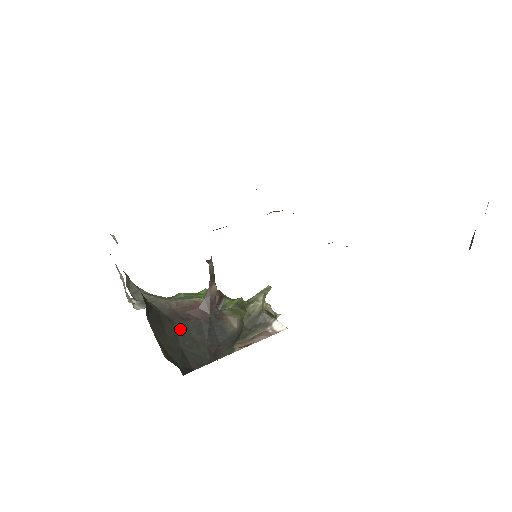
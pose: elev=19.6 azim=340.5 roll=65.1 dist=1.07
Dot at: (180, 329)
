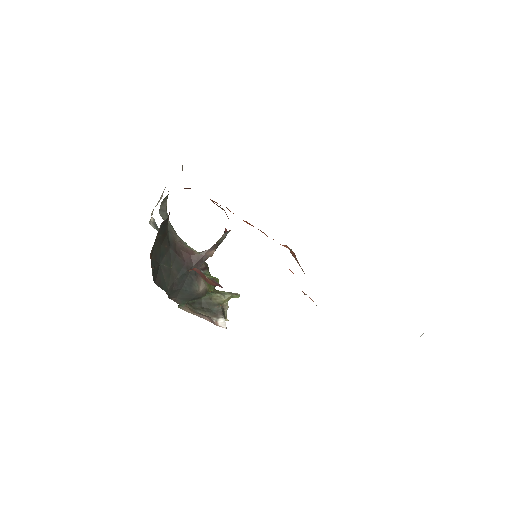
Dot at: (169, 254)
